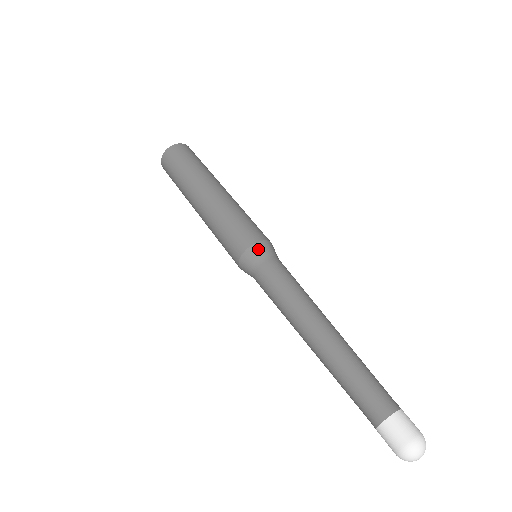
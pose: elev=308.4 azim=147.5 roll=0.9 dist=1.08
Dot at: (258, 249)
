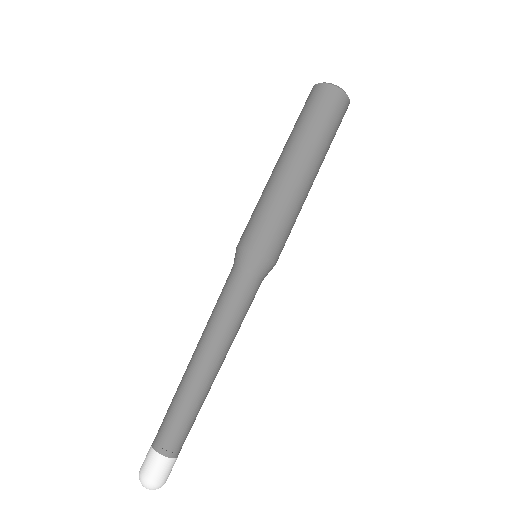
Dot at: (248, 256)
